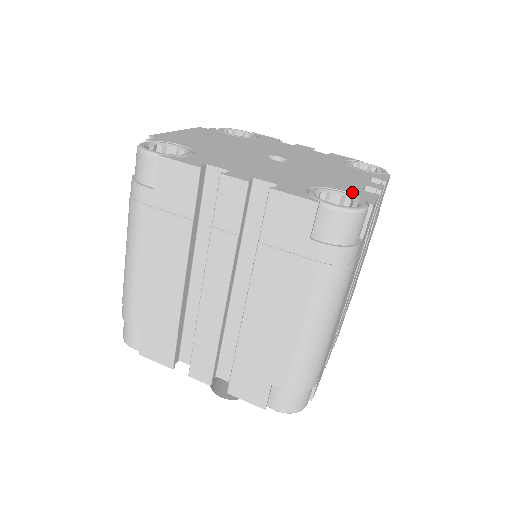
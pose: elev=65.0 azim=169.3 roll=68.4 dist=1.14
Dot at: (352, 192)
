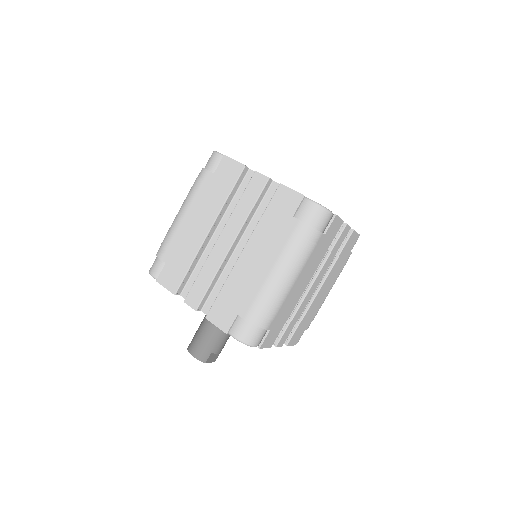
Dot at: occluded
